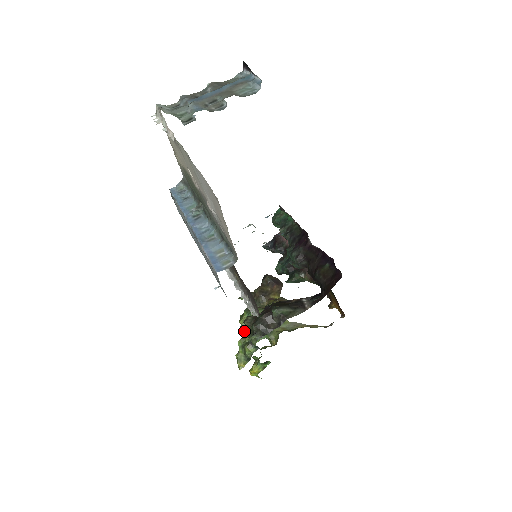
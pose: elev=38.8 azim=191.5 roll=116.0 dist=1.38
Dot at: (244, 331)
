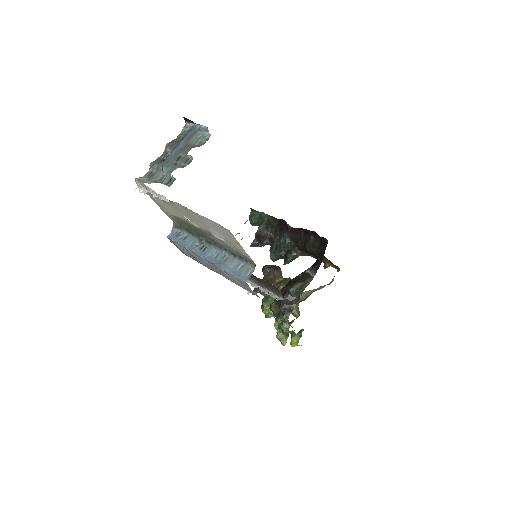
Dot at: (270, 317)
